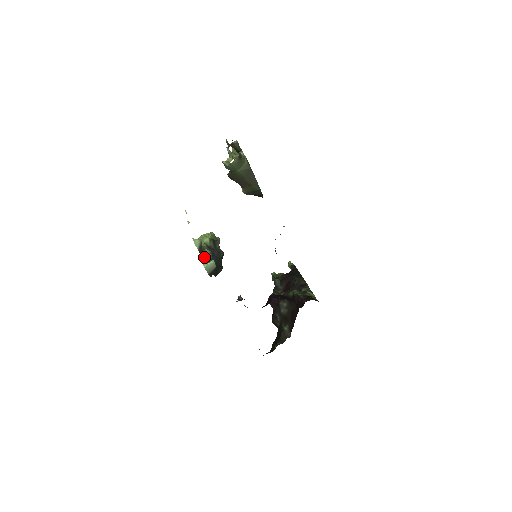
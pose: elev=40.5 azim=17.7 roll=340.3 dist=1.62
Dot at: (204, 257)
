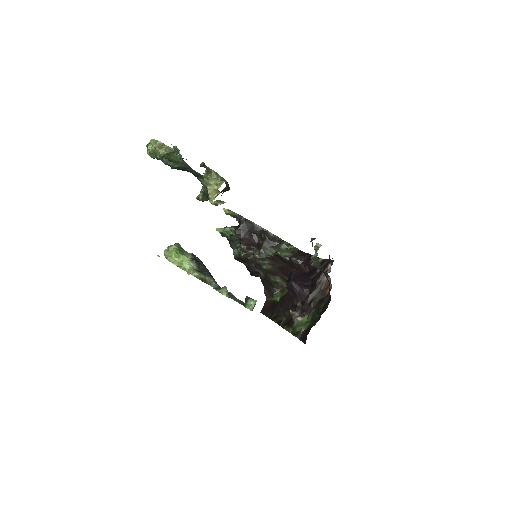
Dot at: occluded
